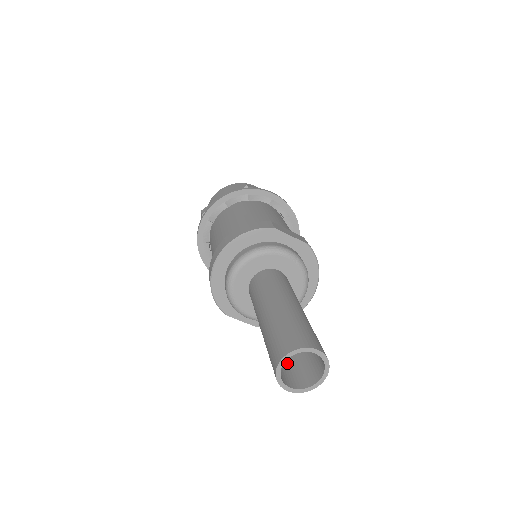
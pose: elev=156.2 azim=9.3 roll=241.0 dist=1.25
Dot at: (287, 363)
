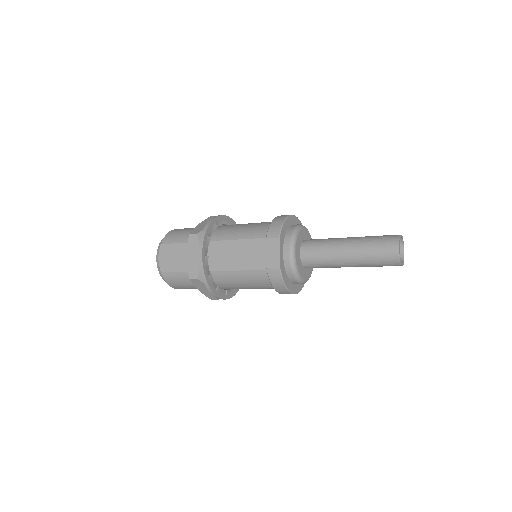
Dot at: (375, 254)
